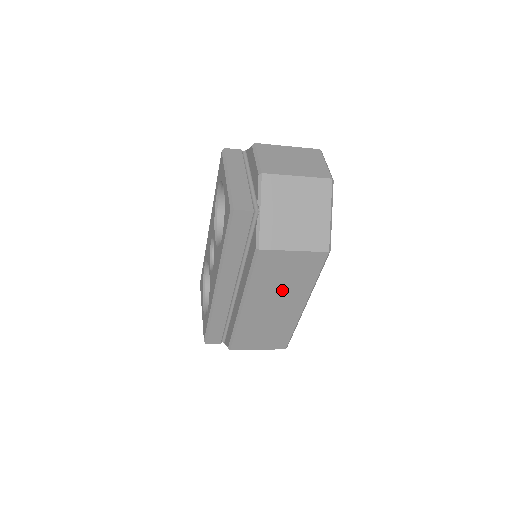
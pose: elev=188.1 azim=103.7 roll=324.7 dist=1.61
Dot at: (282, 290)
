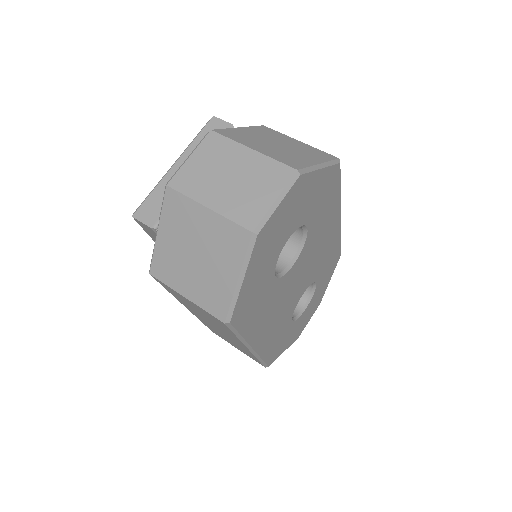
Dot at: occluded
